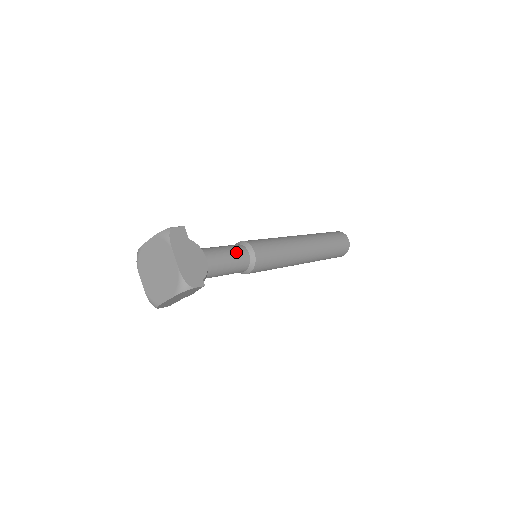
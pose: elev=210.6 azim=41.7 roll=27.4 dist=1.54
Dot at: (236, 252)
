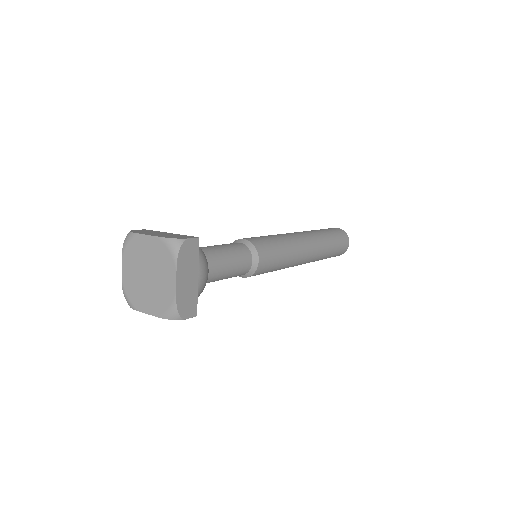
Dot at: (225, 244)
